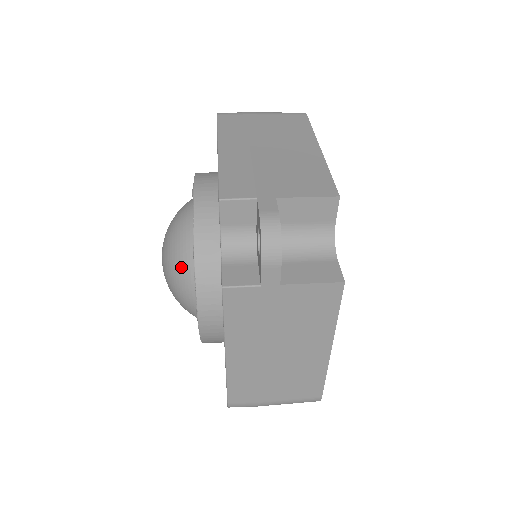
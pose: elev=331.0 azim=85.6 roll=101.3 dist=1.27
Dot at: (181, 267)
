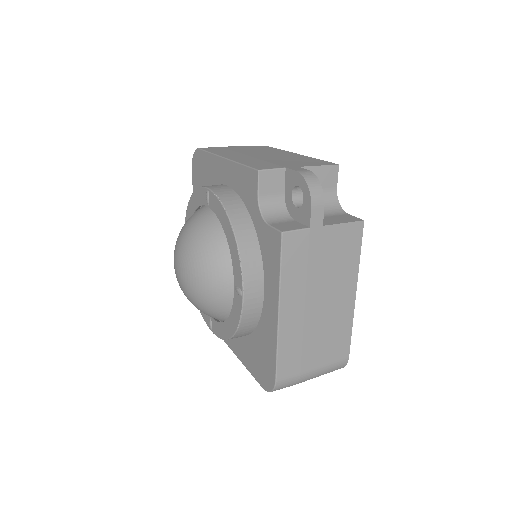
Dot at: (213, 255)
